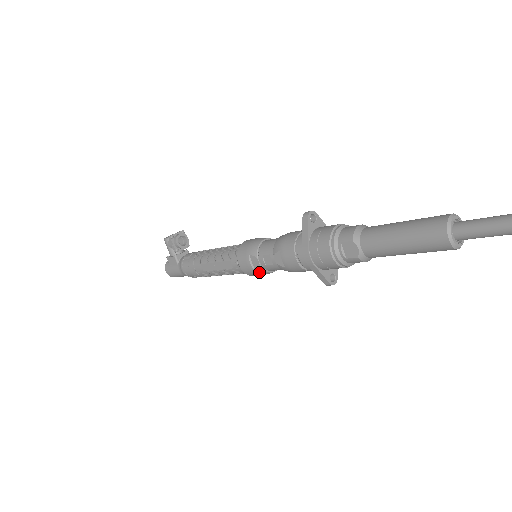
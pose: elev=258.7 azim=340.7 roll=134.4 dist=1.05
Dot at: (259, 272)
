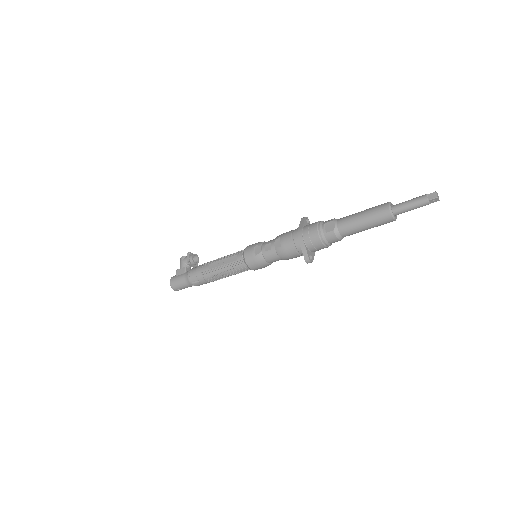
Dot at: (258, 258)
